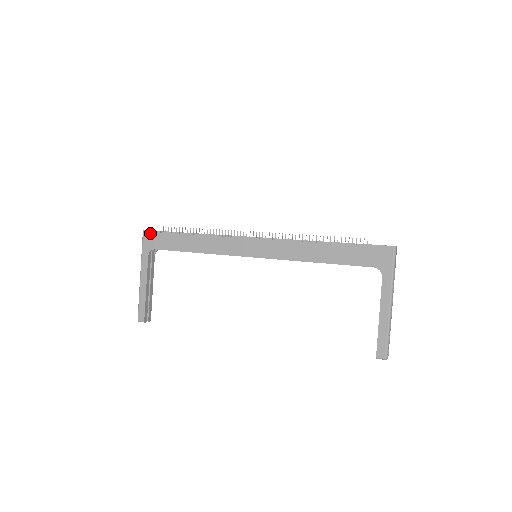
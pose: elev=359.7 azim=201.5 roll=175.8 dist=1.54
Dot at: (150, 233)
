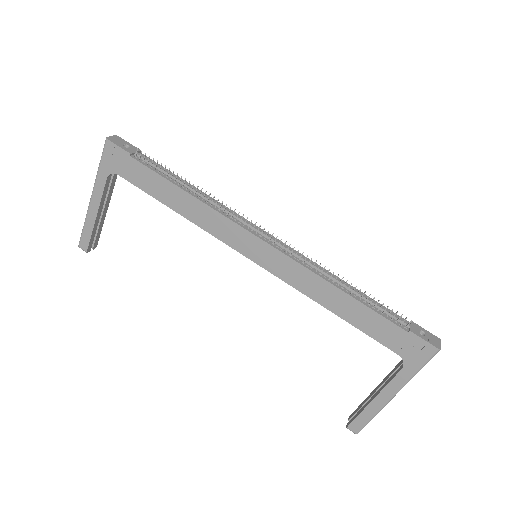
Dot at: (116, 149)
